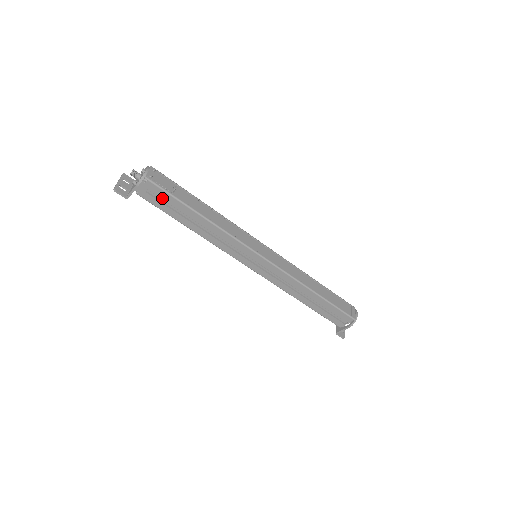
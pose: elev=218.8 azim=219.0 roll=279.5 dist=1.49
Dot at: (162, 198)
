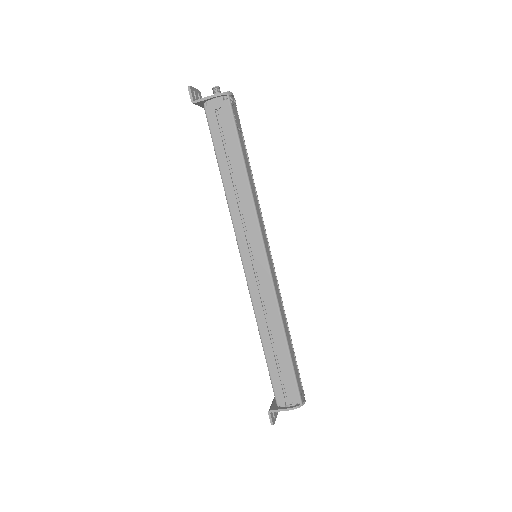
Dot at: (223, 128)
